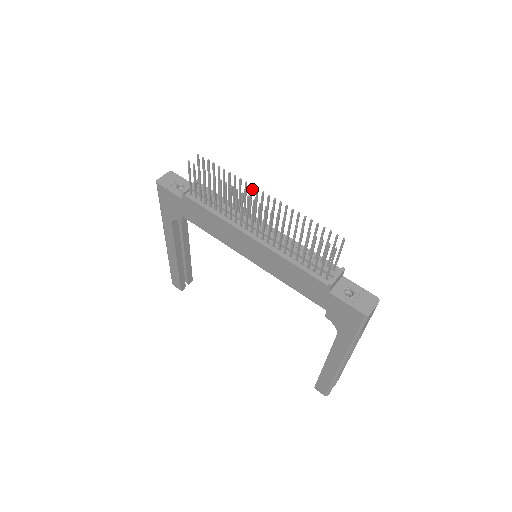
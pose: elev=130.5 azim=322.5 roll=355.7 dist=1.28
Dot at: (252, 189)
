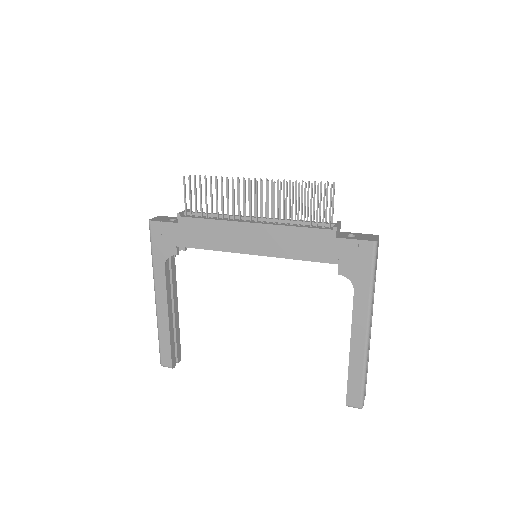
Dot at: occluded
